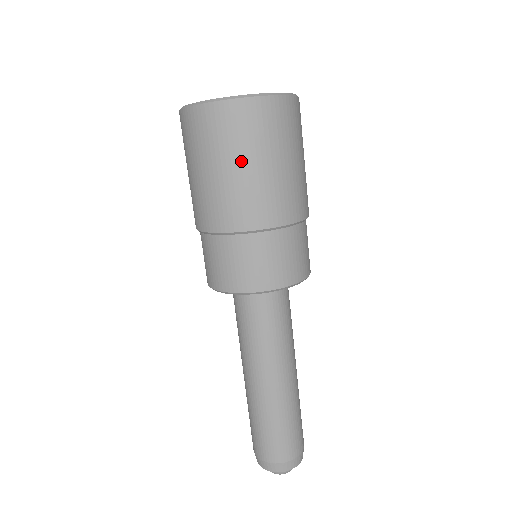
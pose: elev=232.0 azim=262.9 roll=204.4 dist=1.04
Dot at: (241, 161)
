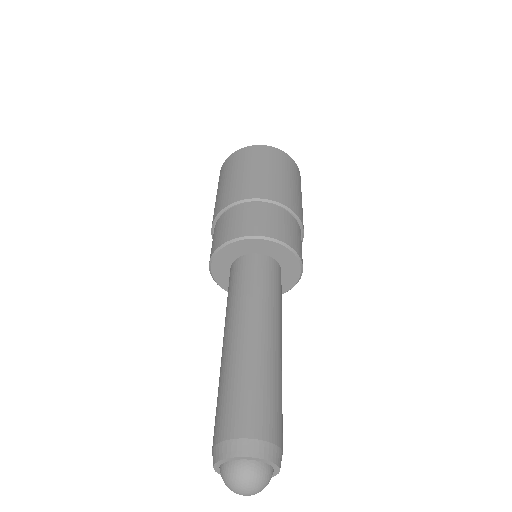
Dot at: (269, 168)
